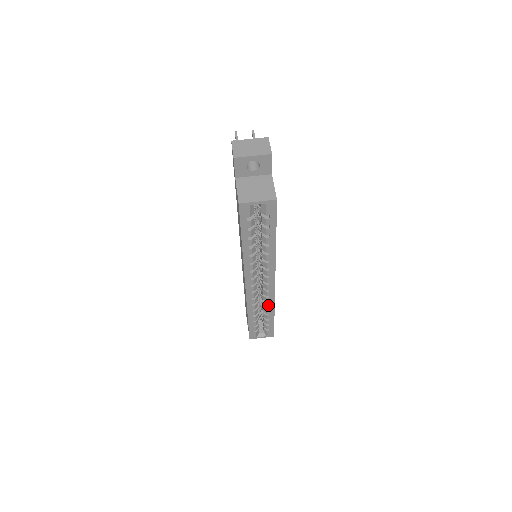
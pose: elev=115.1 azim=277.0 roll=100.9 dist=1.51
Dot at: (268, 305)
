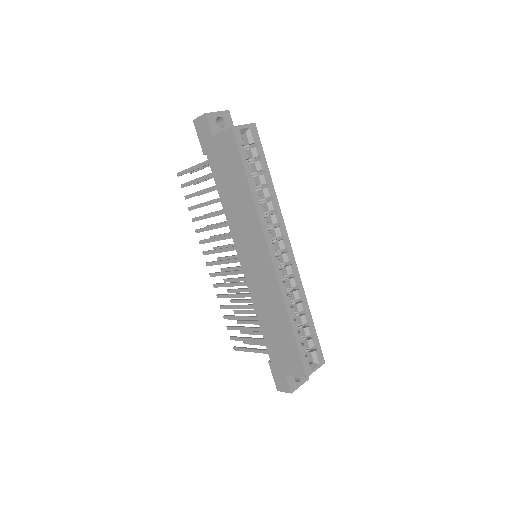
Dot at: (299, 292)
